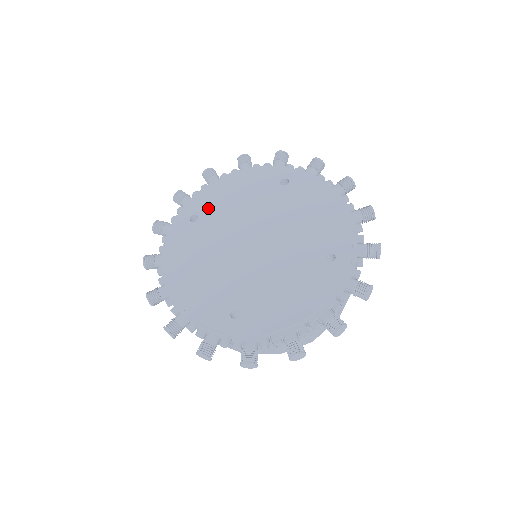
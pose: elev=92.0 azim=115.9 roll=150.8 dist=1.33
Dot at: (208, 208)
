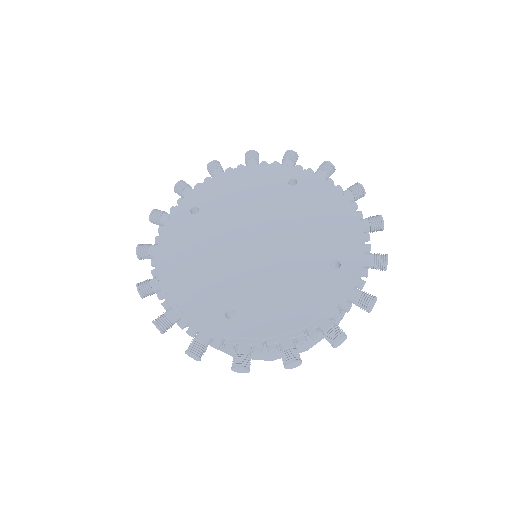
Dot at: (210, 201)
